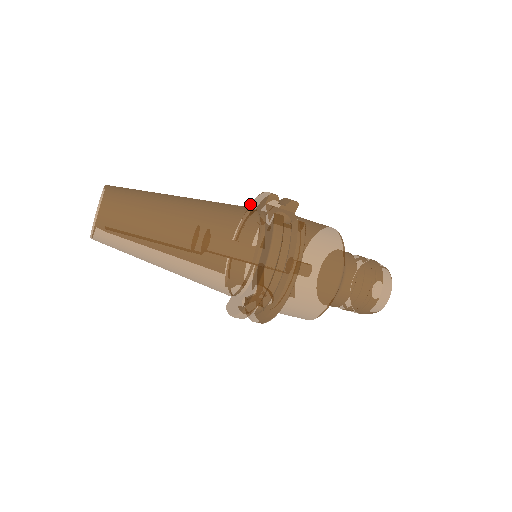
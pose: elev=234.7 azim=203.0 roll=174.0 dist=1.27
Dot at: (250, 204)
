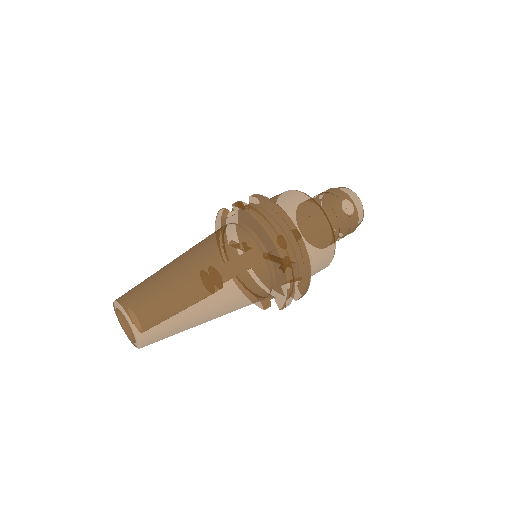
Dot at: occluded
